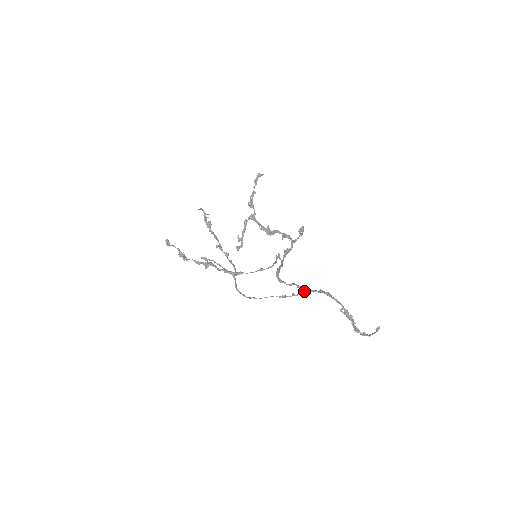
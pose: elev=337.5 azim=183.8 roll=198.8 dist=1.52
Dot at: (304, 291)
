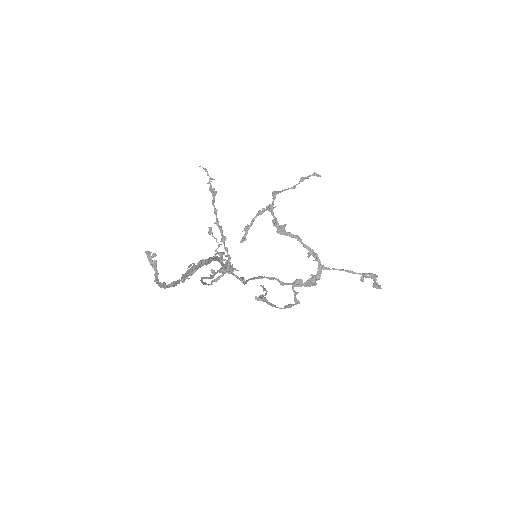
Dot at: (223, 269)
